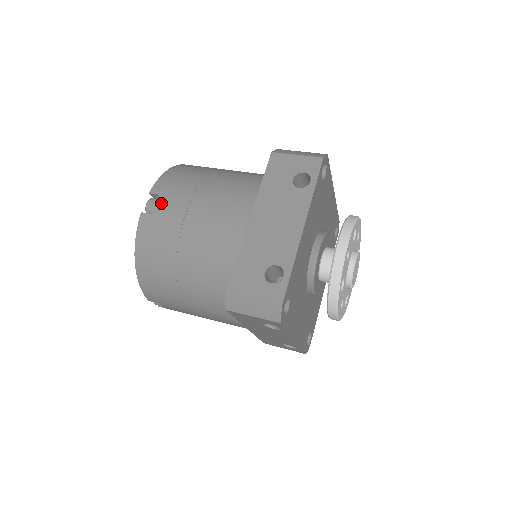
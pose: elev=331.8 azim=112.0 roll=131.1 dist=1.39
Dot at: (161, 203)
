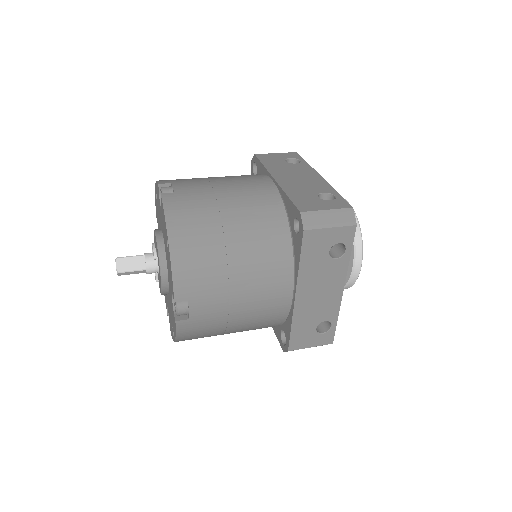
Dot at: (179, 185)
